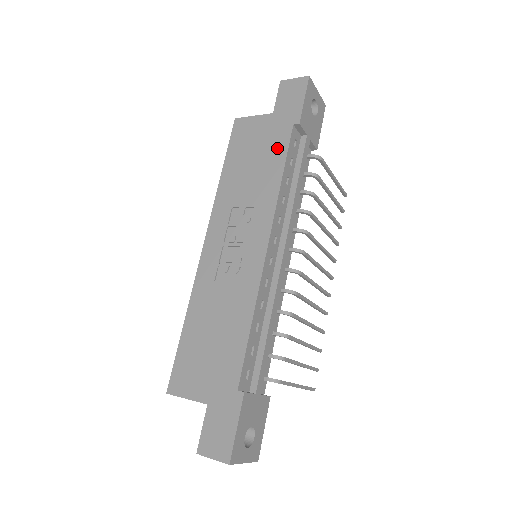
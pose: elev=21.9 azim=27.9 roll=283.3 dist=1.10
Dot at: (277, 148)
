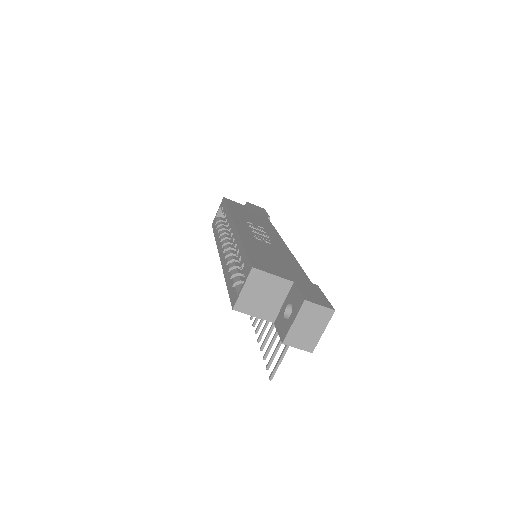
Dot at: (263, 218)
